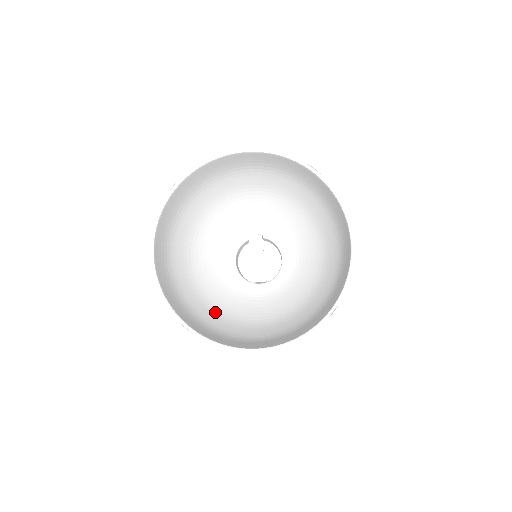
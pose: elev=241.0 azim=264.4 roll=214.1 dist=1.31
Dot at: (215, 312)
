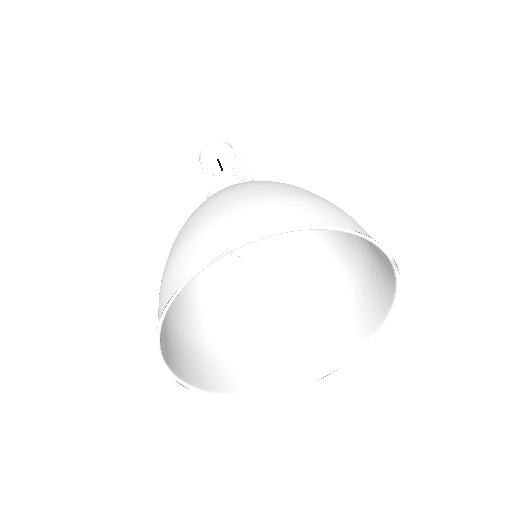
Dot at: (188, 303)
